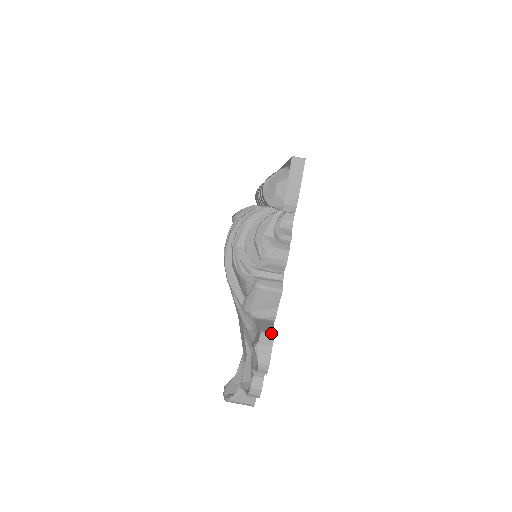
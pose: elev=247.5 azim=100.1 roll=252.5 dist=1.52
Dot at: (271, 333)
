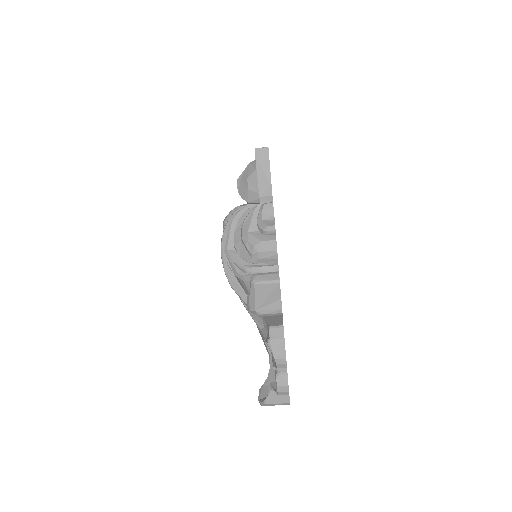
Dot at: (279, 326)
